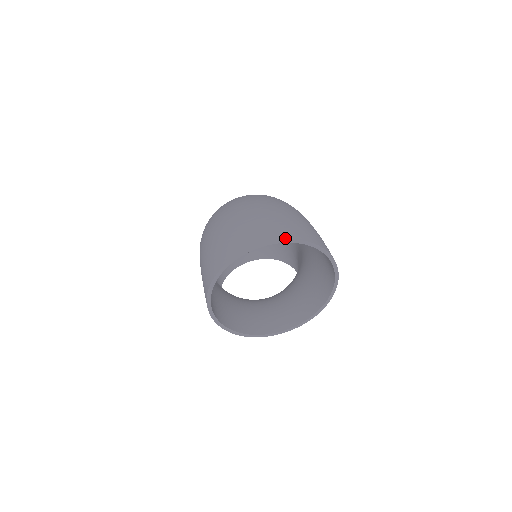
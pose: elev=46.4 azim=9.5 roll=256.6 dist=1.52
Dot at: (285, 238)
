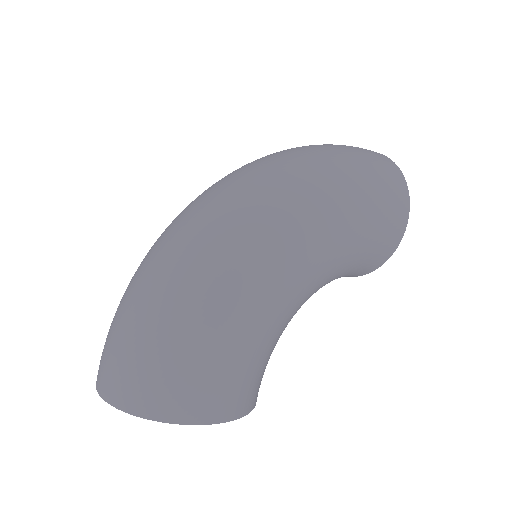
Dot at: (111, 404)
